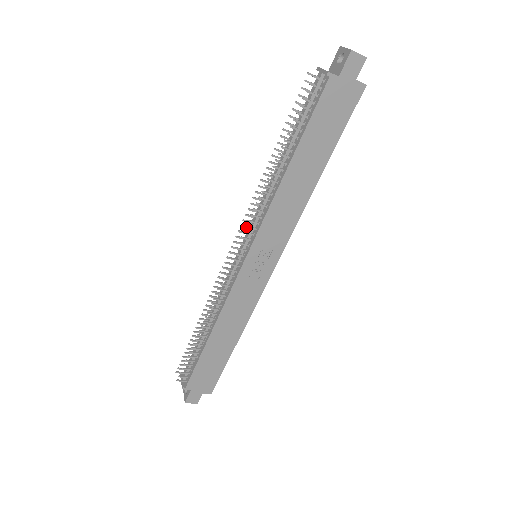
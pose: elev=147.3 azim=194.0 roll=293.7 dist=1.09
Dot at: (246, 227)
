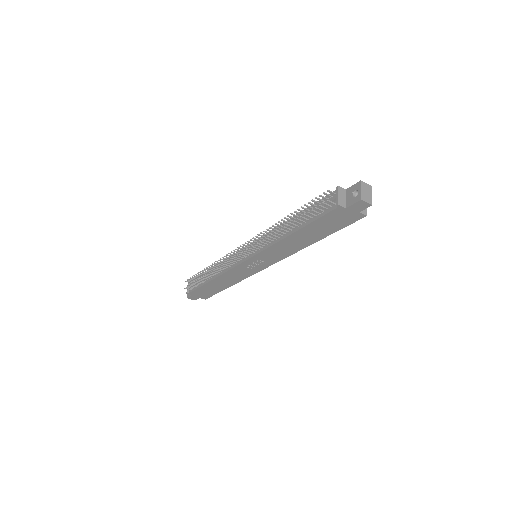
Dot at: (252, 247)
